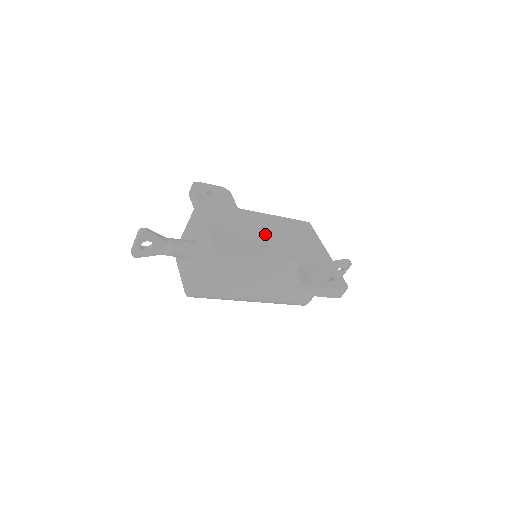
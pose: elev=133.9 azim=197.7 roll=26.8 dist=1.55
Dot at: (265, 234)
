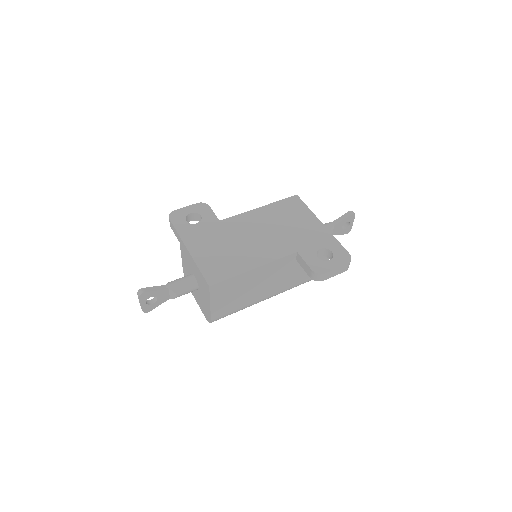
Dot at: (253, 238)
